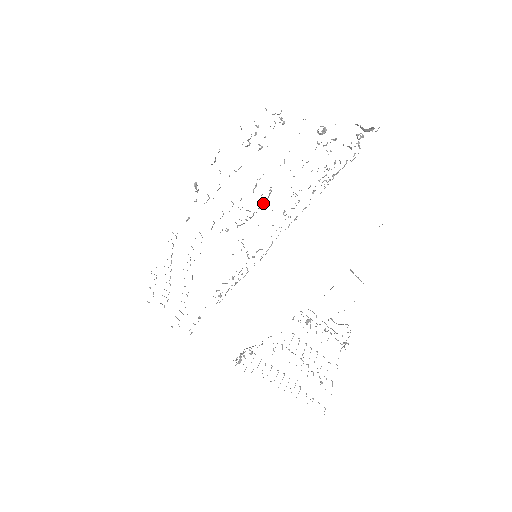
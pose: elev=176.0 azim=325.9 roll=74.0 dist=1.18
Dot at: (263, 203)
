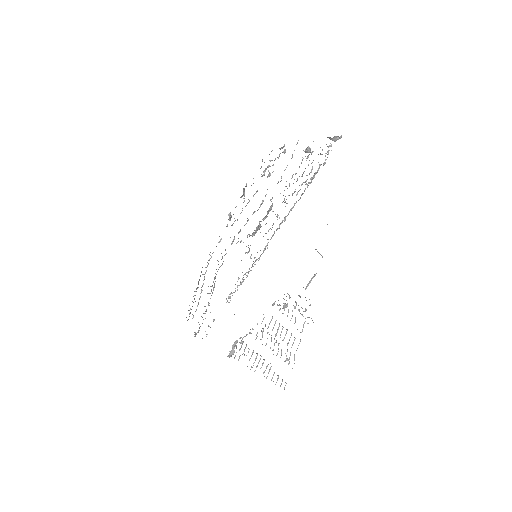
Dot at: (267, 214)
